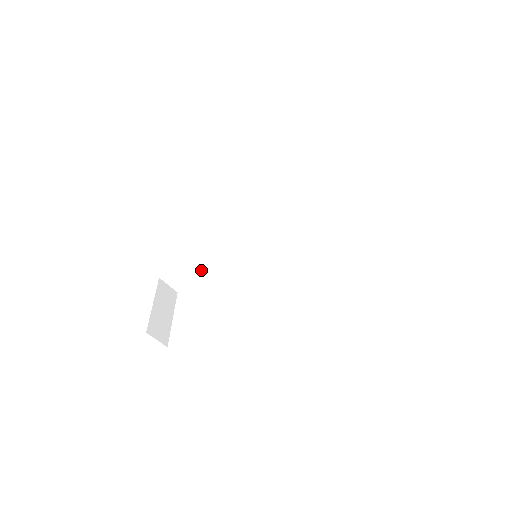
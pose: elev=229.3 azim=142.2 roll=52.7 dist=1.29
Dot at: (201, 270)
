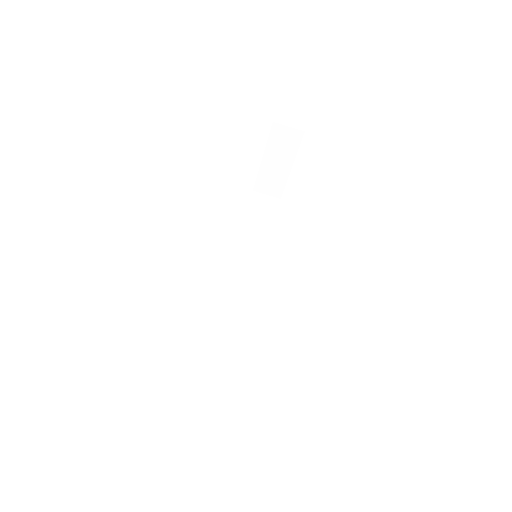
Dot at: (232, 380)
